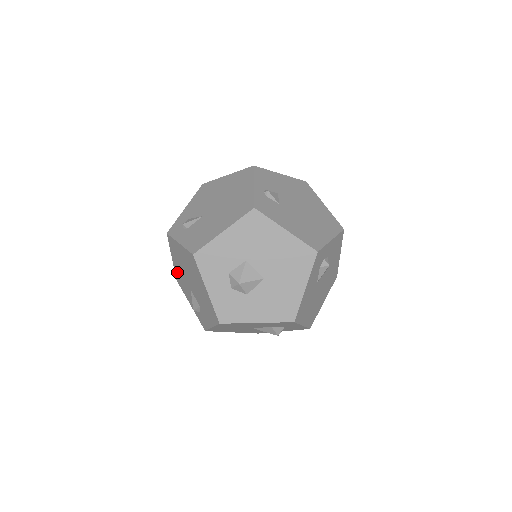
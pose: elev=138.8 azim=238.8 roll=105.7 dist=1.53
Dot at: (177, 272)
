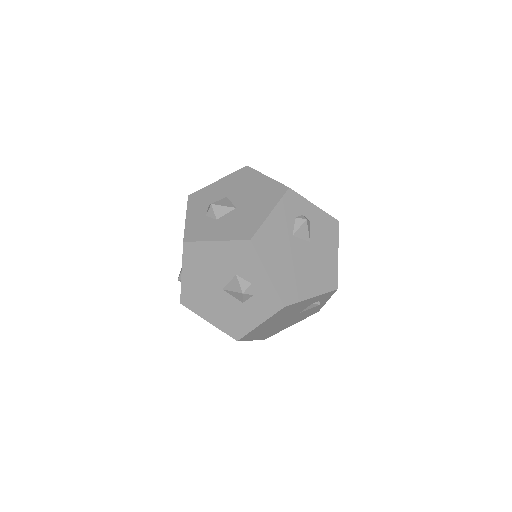
Dot at: occluded
